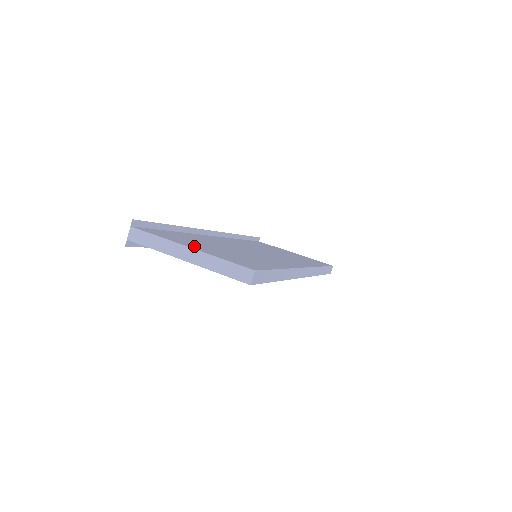
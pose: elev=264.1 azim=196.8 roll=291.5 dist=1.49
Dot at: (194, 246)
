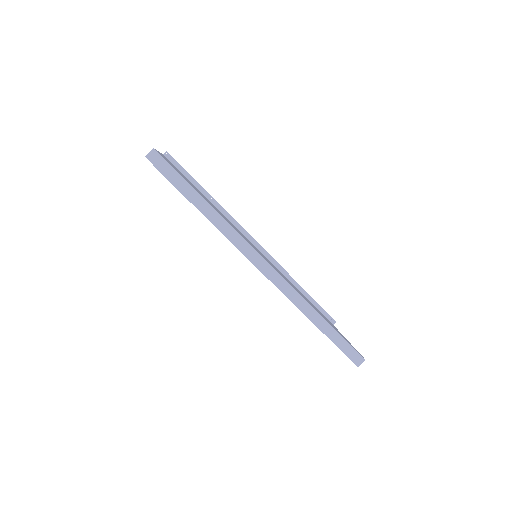
Dot at: occluded
